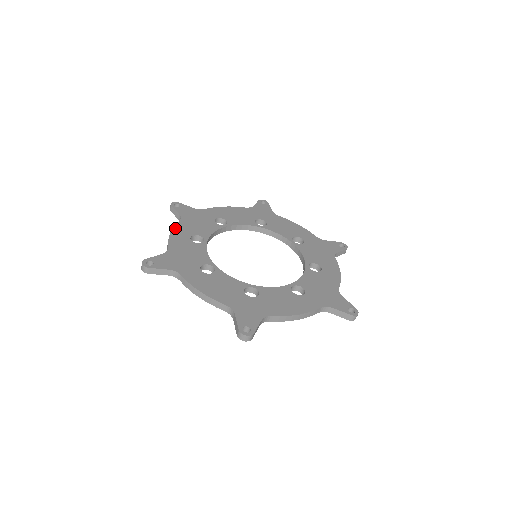
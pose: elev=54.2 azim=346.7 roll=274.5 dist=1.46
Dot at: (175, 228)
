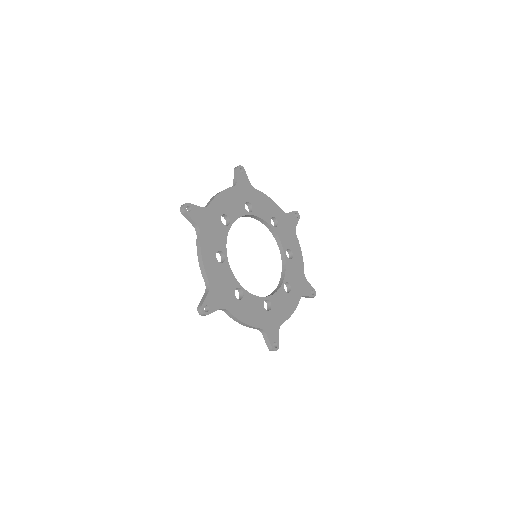
Dot at: (202, 249)
